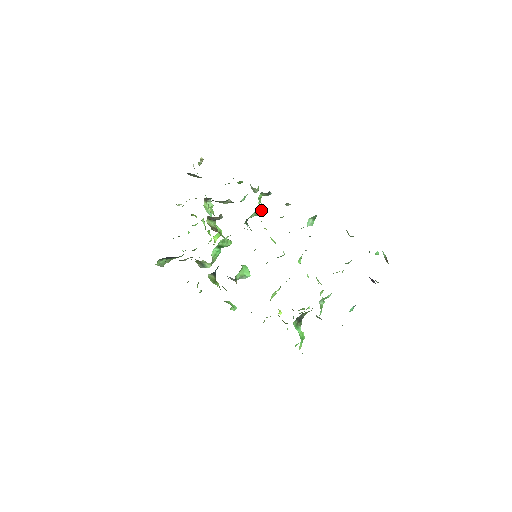
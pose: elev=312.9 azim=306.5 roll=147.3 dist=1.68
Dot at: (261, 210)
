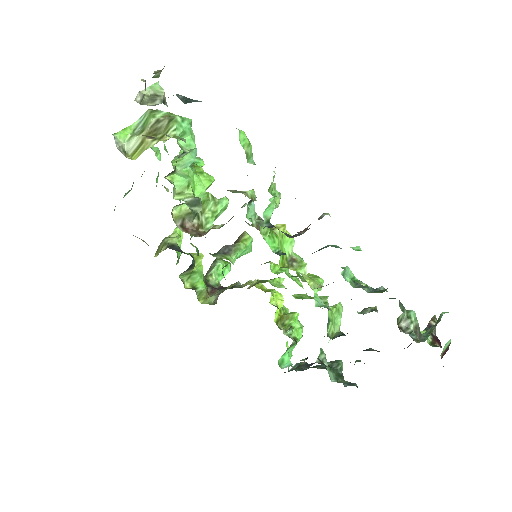
Dot at: occluded
